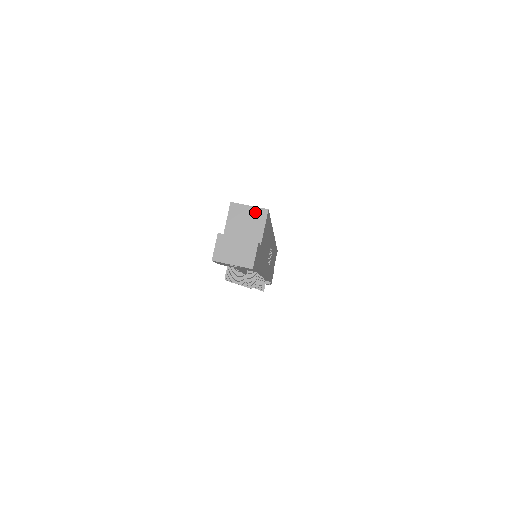
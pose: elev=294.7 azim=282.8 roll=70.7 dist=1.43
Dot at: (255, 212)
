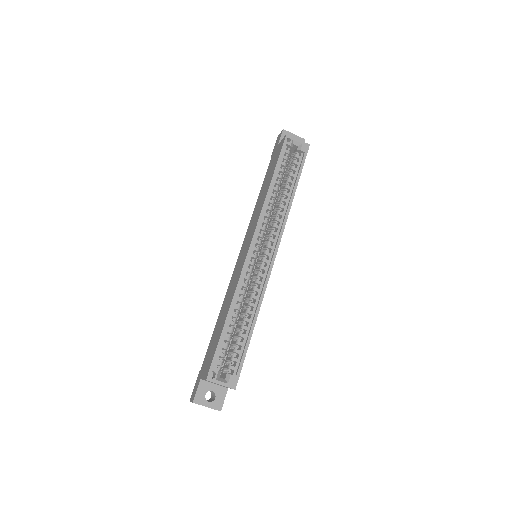
Dot at: occluded
